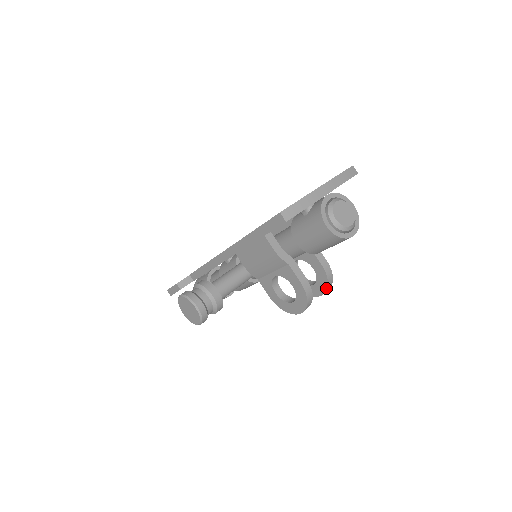
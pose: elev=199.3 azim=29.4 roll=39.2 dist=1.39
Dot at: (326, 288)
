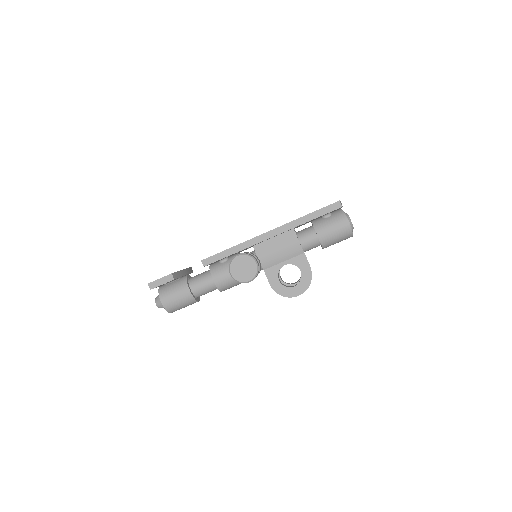
Dot at: occluded
